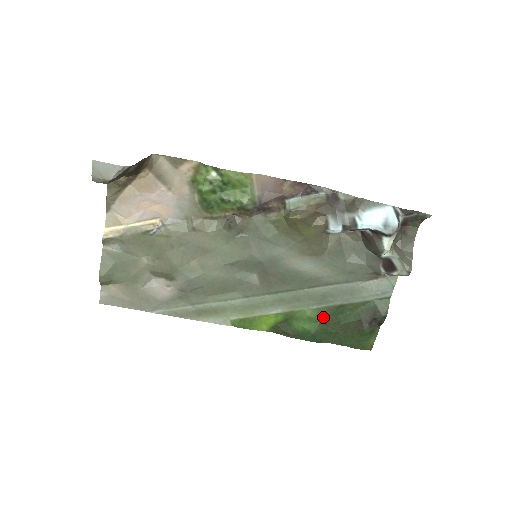
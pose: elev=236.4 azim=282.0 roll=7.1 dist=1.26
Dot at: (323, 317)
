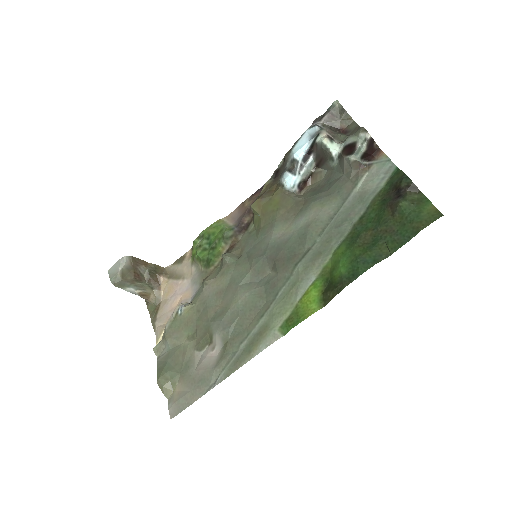
Dot at: (354, 241)
